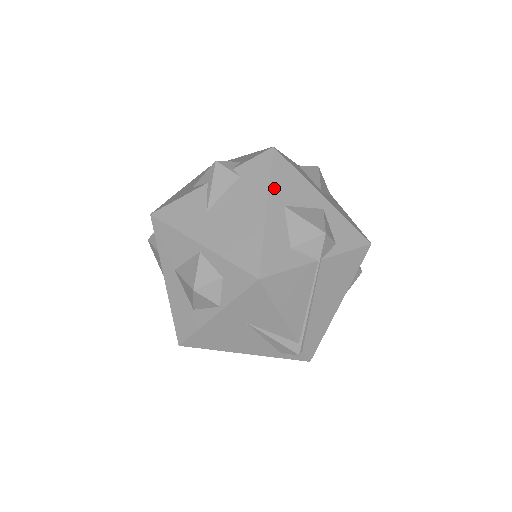
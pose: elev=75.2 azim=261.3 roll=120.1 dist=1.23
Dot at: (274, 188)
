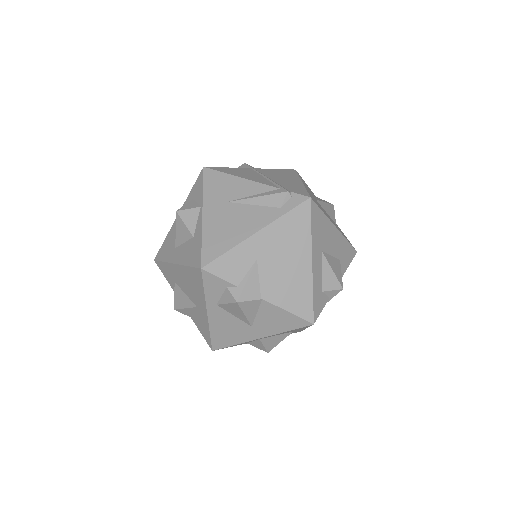
Dot at: occluded
